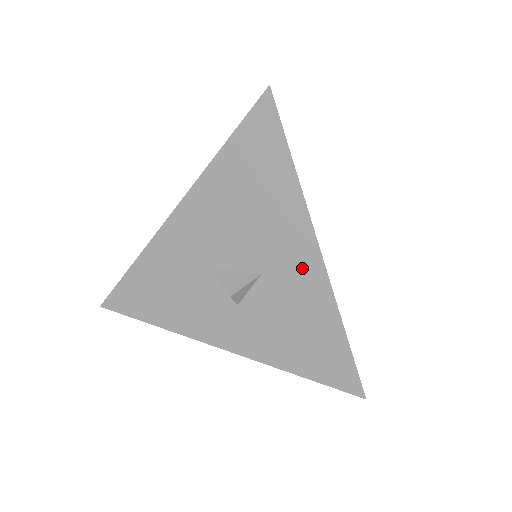
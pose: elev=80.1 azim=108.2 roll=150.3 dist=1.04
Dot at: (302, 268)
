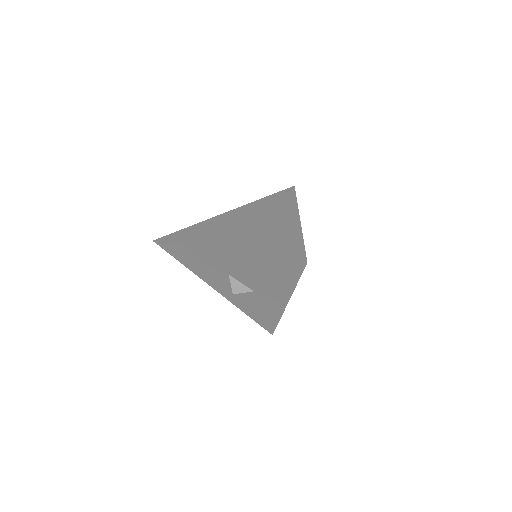
Dot at: (274, 302)
